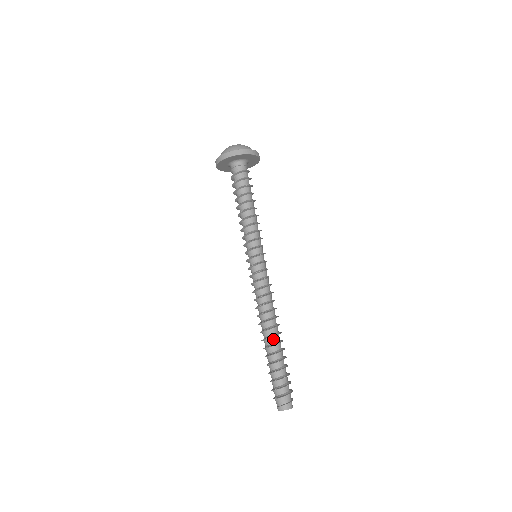
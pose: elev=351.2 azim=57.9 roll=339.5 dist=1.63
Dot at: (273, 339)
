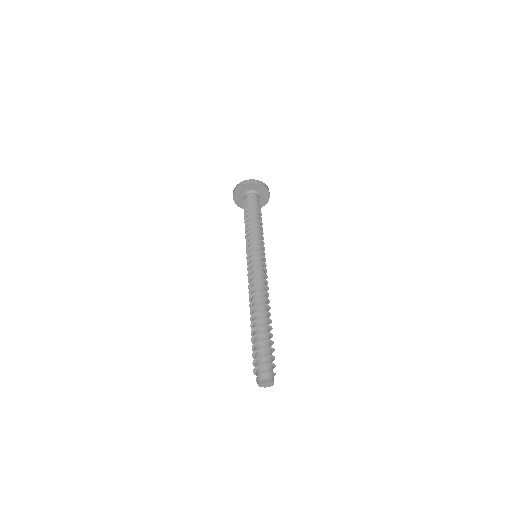
Dot at: (255, 317)
